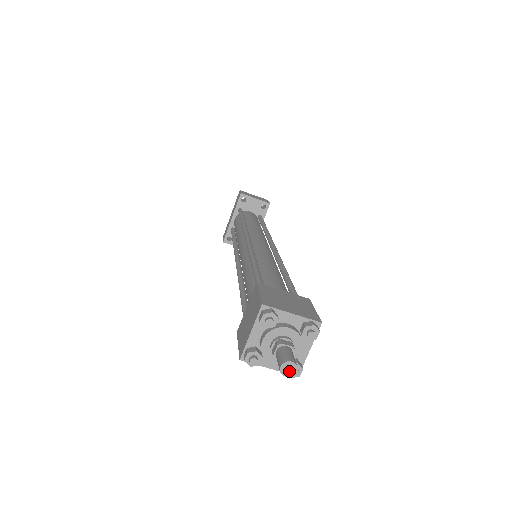
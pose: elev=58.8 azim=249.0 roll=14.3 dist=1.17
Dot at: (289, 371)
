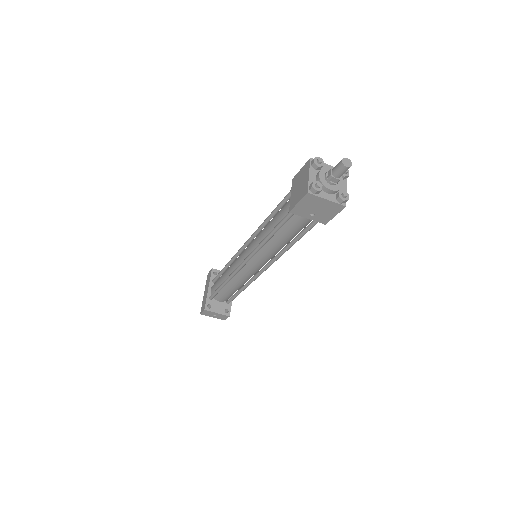
Dot at: (348, 164)
